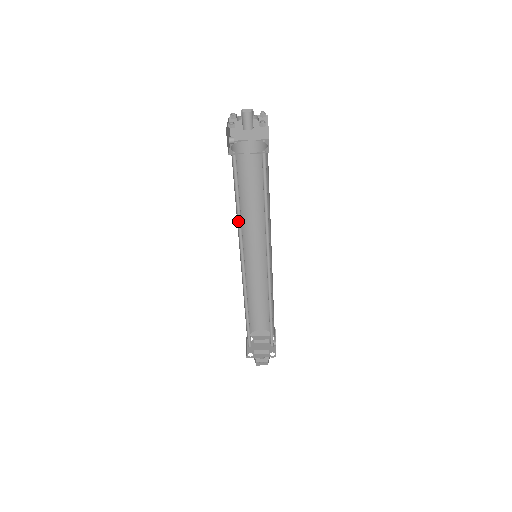
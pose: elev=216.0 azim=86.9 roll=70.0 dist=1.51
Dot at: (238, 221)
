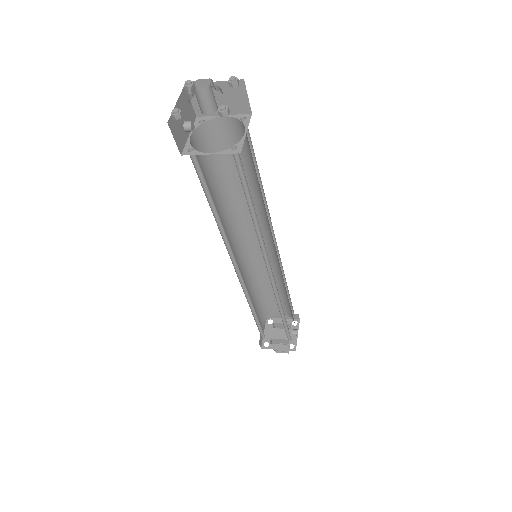
Dot at: (219, 226)
